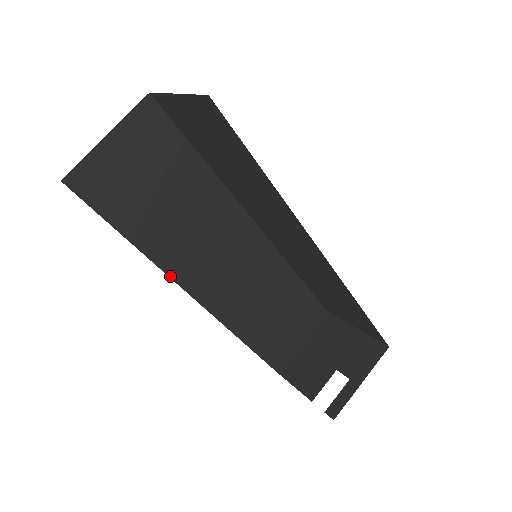
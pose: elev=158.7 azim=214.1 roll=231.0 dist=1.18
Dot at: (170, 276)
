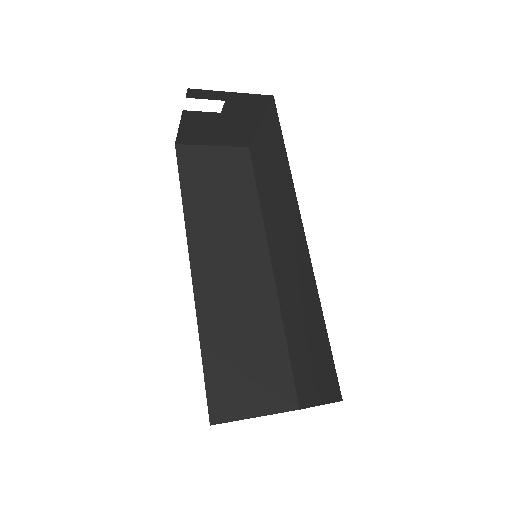
Dot at: (188, 238)
